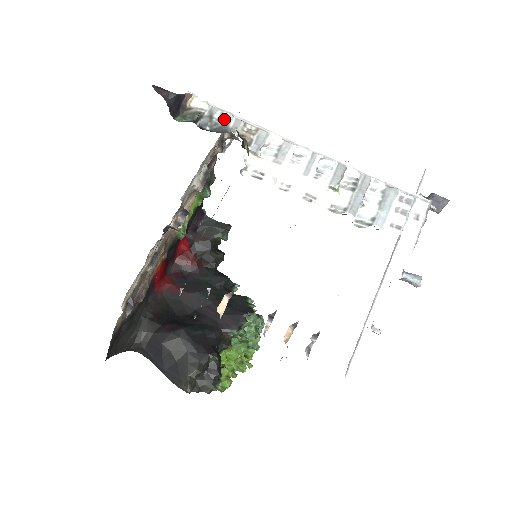
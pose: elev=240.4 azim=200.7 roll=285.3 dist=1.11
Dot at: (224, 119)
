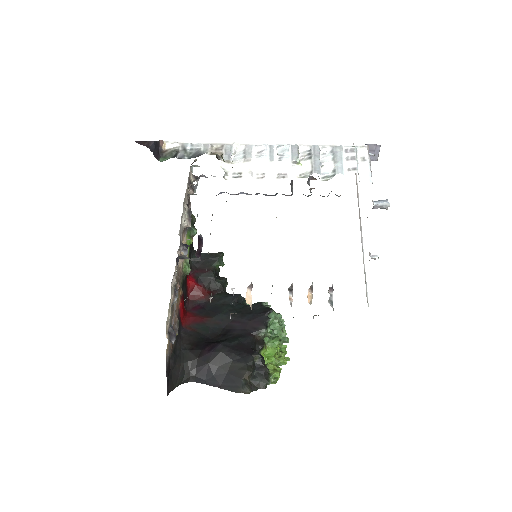
Dot at: (195, 148)
